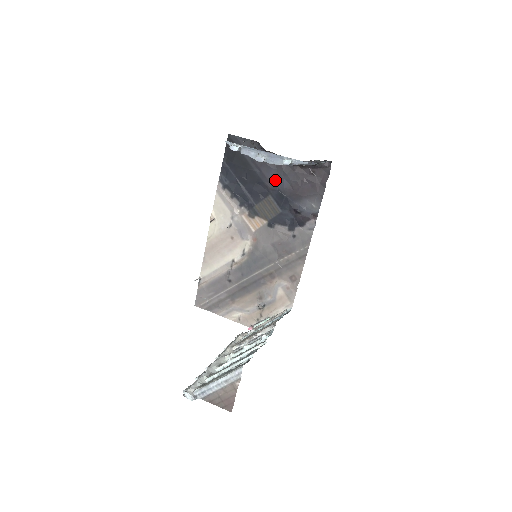
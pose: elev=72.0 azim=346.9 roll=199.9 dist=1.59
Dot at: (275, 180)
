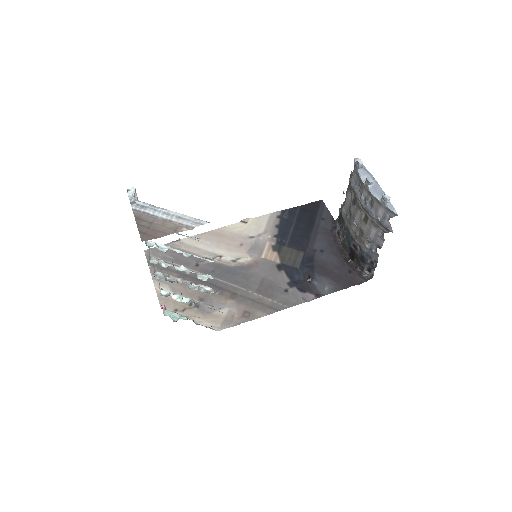
Dot at: (319, 249)
